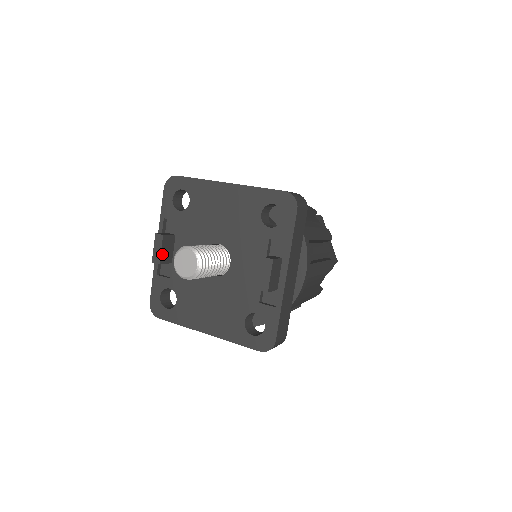
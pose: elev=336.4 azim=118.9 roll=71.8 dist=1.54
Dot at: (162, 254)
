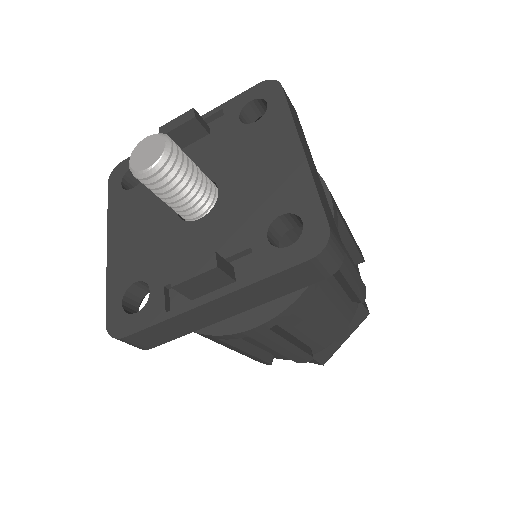
Dot at: (174, 132)
